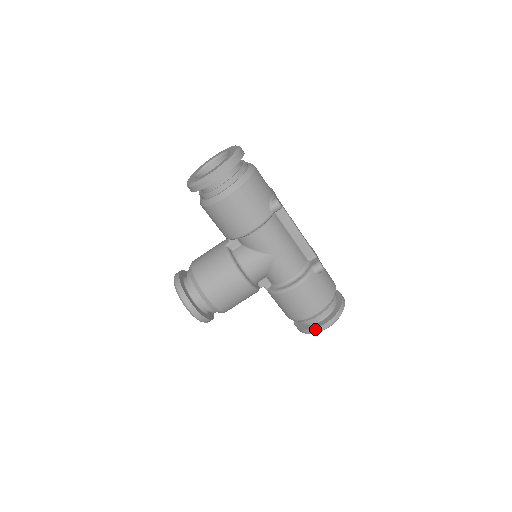
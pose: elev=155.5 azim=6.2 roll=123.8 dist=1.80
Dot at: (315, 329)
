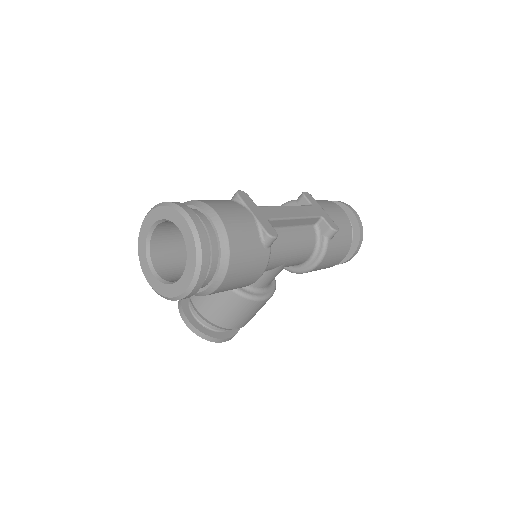
Dot at: (342, 263)
